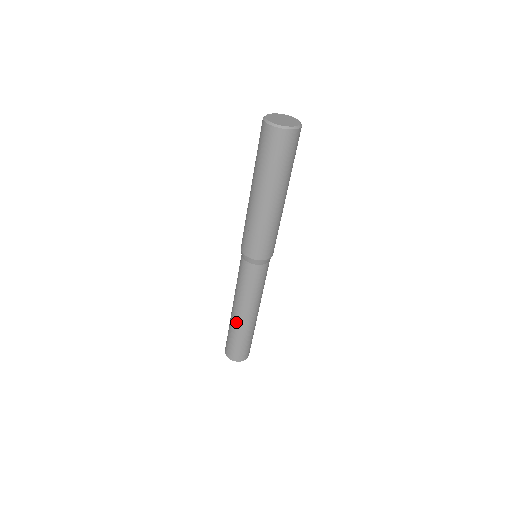
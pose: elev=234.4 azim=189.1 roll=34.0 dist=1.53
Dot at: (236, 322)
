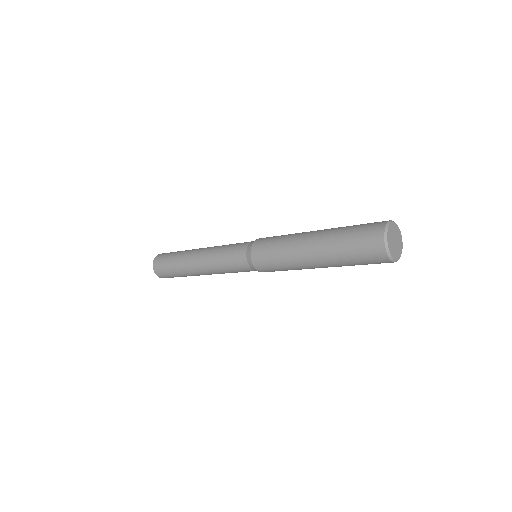
Dot at: occluded
